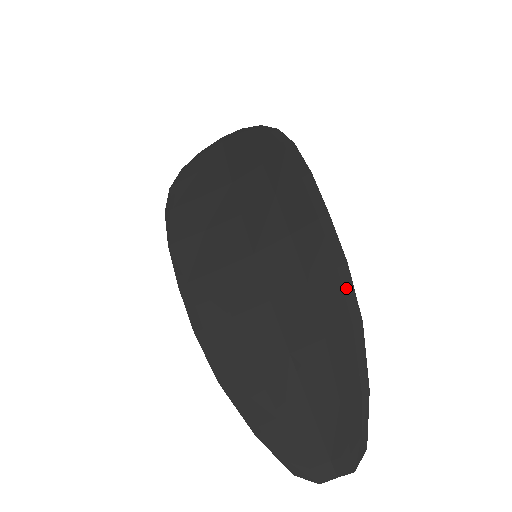
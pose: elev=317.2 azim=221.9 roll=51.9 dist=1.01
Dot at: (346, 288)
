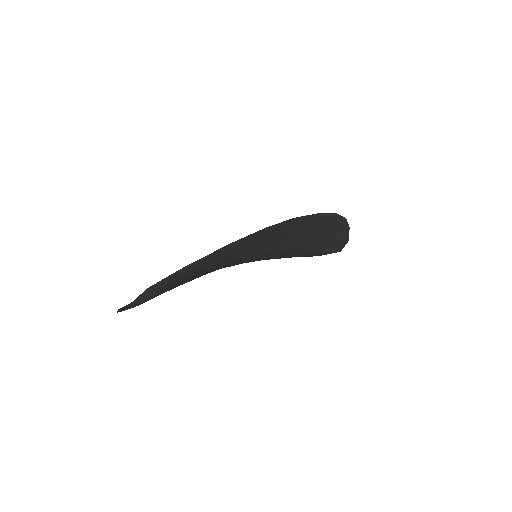
Dot at: (250, 235)
